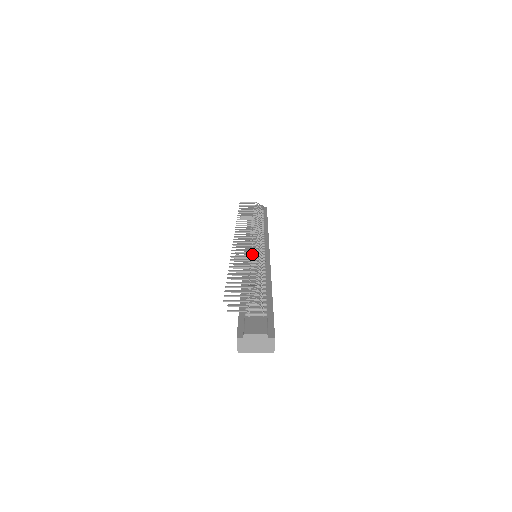
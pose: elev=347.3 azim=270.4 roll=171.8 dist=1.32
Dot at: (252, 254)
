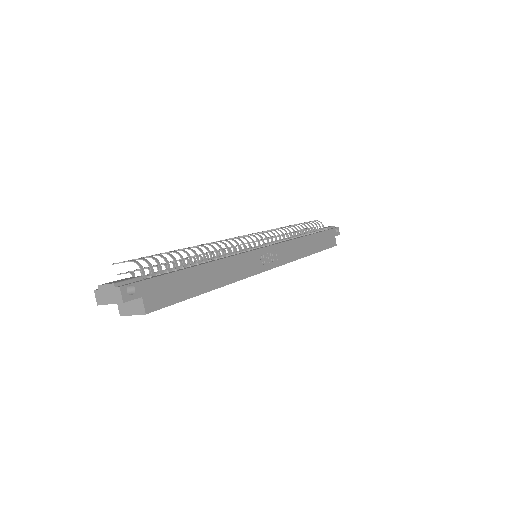
Dot at: occluded
